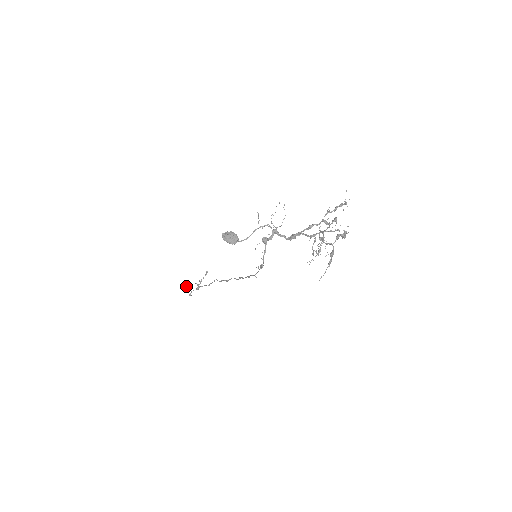
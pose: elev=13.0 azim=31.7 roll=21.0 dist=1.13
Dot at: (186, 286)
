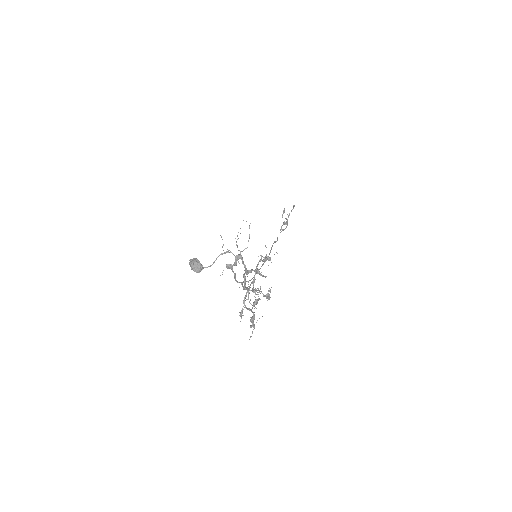
Dot at: (282, 215)
